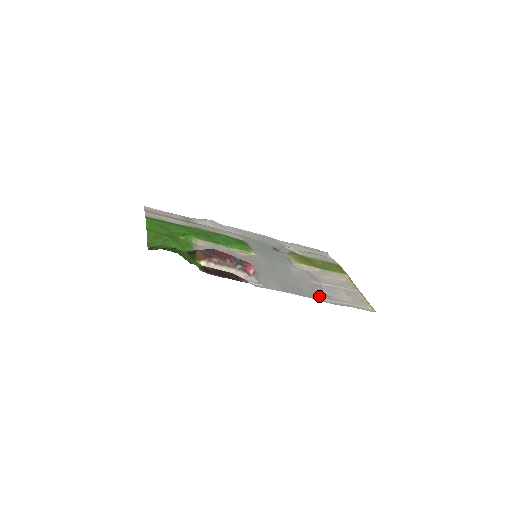
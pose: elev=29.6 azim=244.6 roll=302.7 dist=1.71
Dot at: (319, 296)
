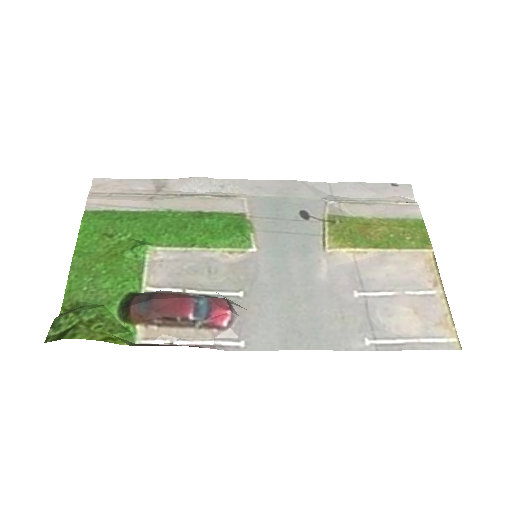
Dot at: (351, 337)
